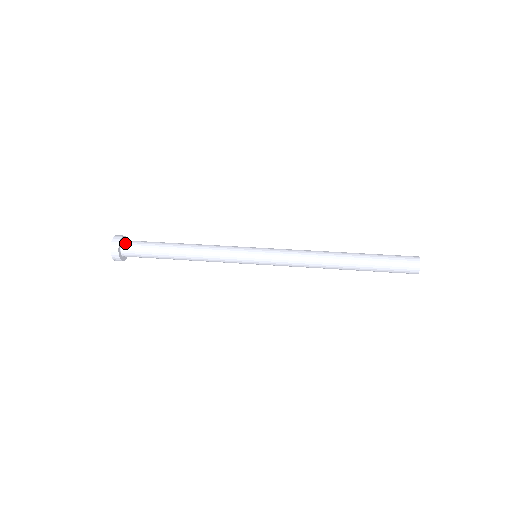
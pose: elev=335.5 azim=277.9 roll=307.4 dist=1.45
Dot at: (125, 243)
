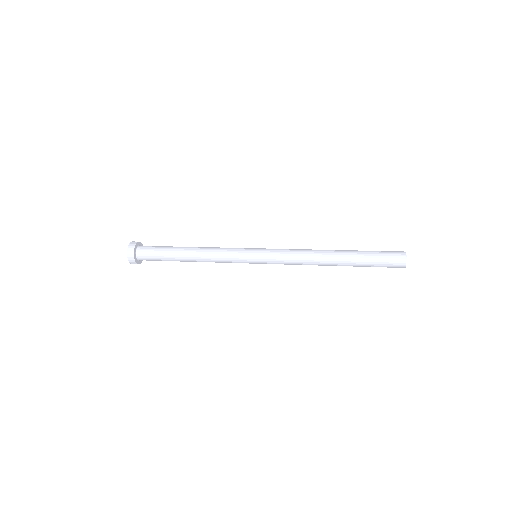
Dot at: (140, 247)
